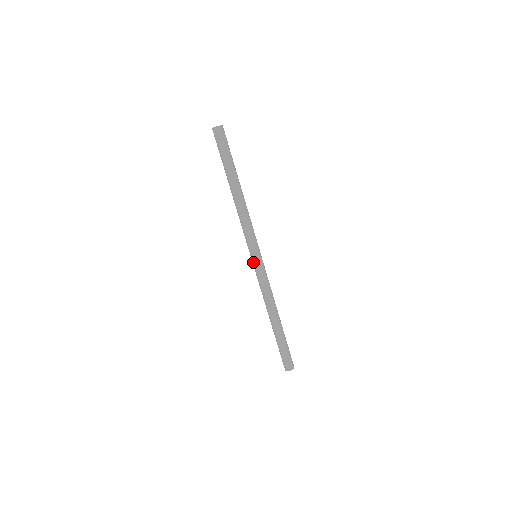
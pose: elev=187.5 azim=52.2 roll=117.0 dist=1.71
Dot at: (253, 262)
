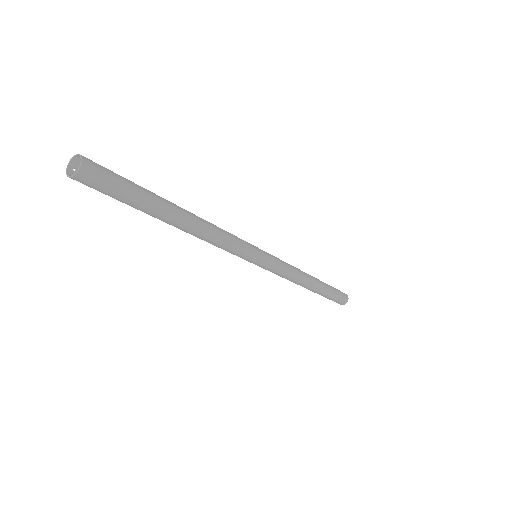
Dot at: occluded
